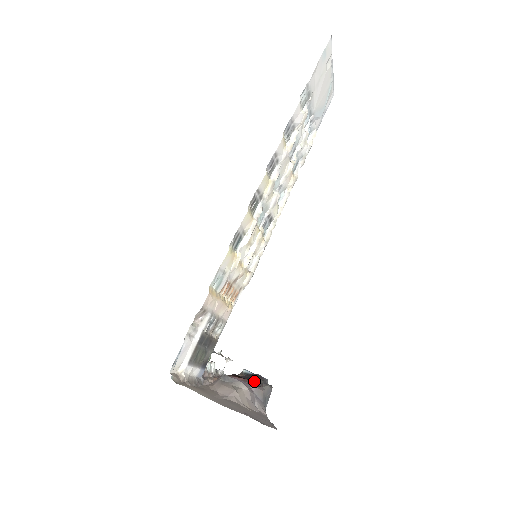
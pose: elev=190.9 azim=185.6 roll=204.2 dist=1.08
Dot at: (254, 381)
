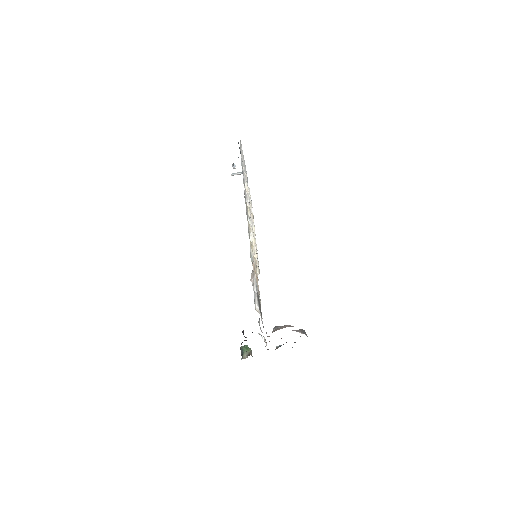
Dot at: occluded
